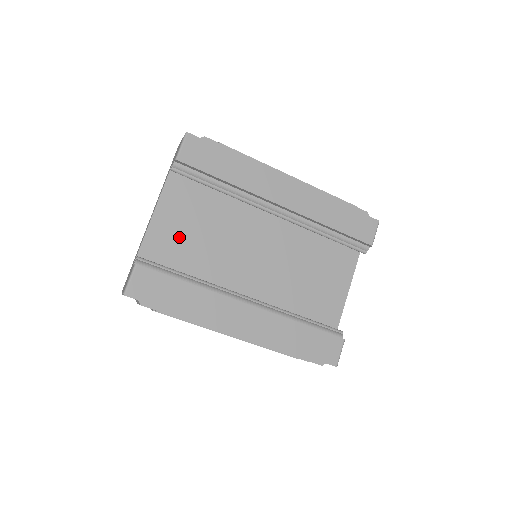
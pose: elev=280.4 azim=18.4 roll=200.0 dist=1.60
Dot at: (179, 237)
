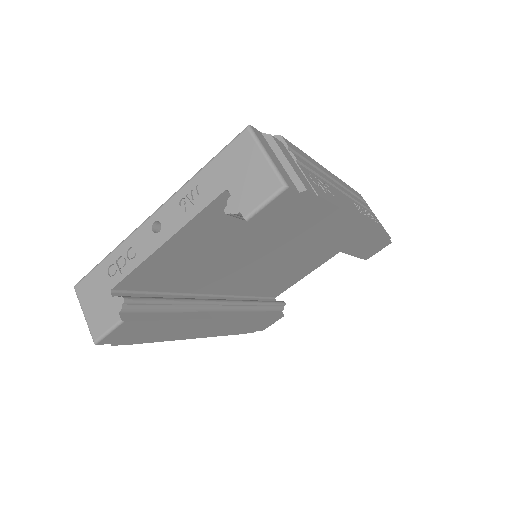
Dot at: (184, 259)
